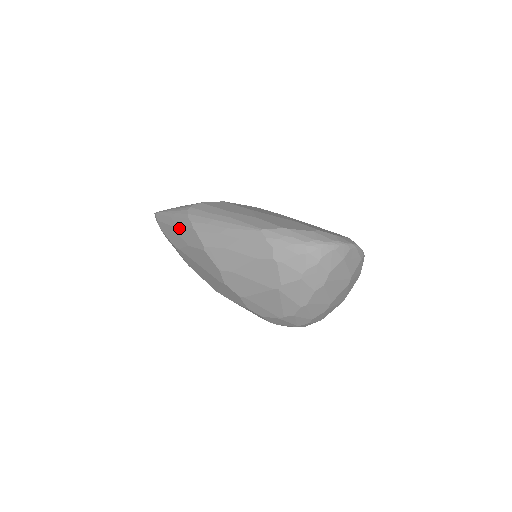
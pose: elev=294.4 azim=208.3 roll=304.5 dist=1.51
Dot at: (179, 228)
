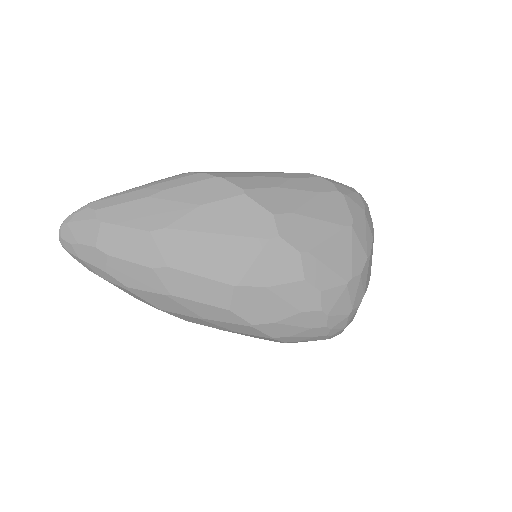
Dot at: (175, 190)
